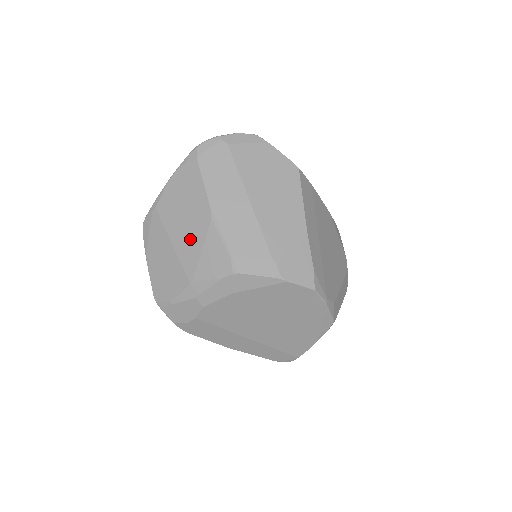
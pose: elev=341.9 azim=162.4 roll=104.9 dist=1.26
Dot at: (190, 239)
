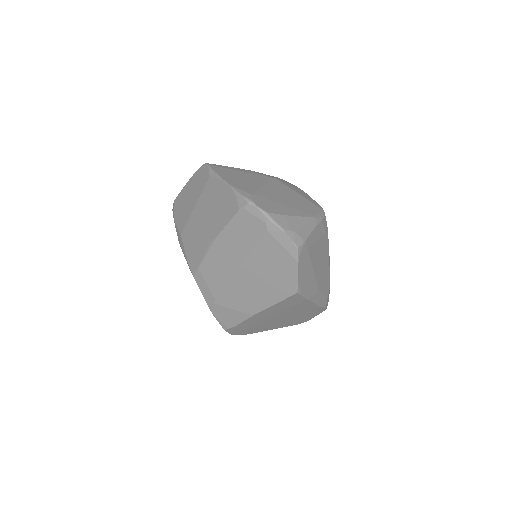
Dot at: (199, 225)
